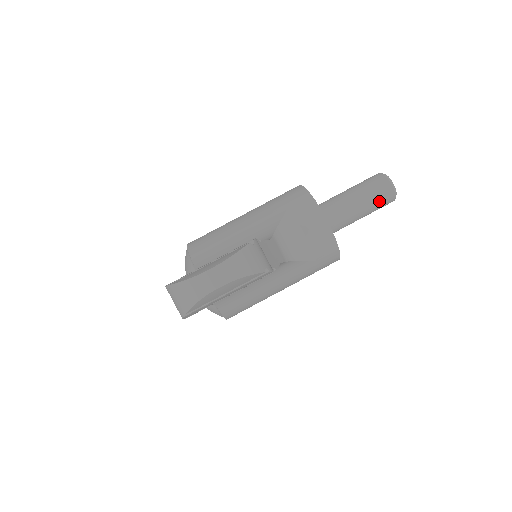
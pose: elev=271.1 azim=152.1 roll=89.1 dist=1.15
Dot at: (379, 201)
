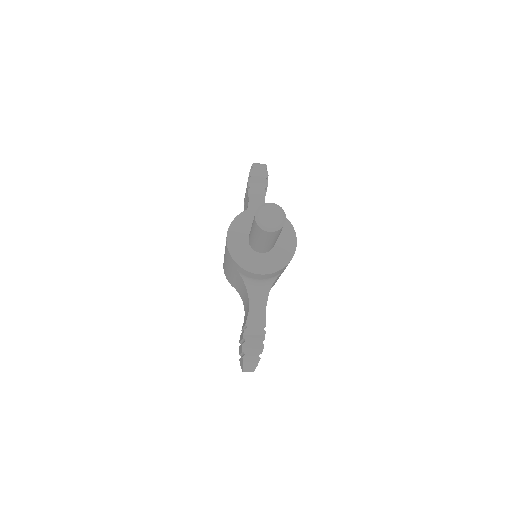
Dot at: (276, 235)
